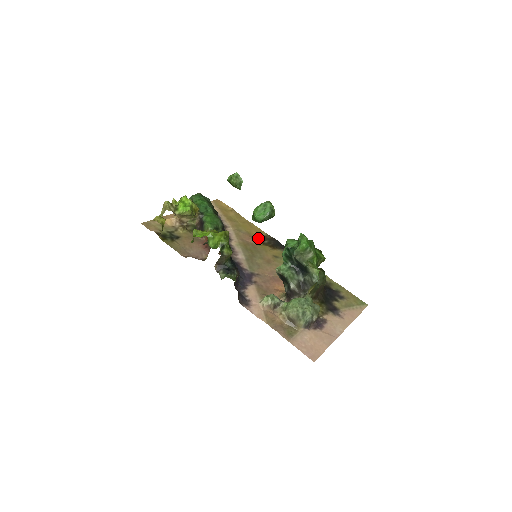
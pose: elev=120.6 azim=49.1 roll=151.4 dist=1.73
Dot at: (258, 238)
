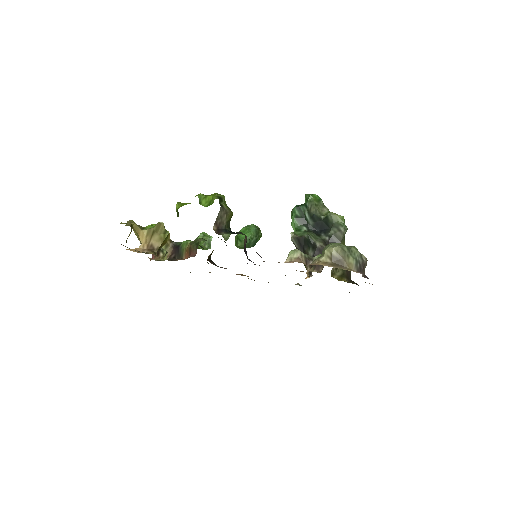
Dot at: occluded
